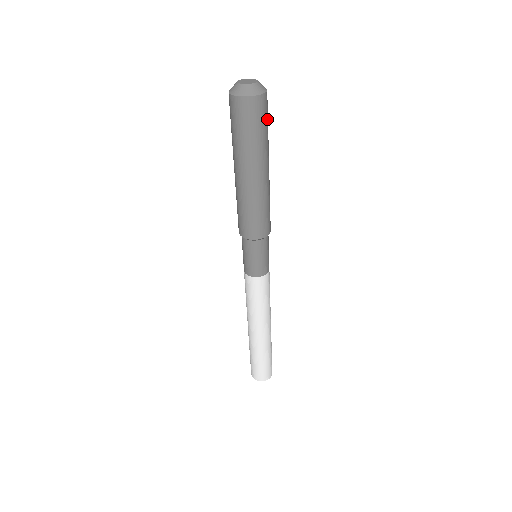
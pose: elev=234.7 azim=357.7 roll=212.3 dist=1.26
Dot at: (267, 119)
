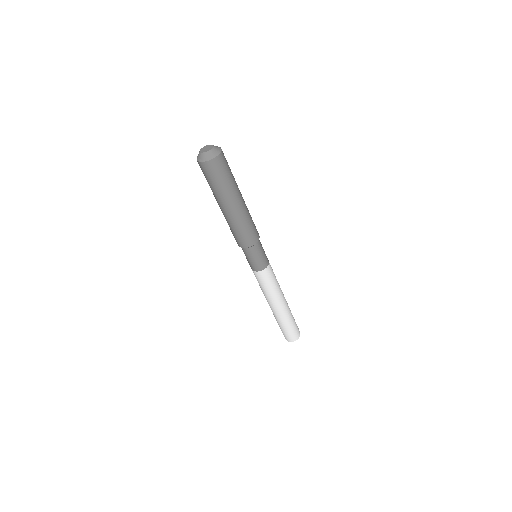
Dot at: occluded
